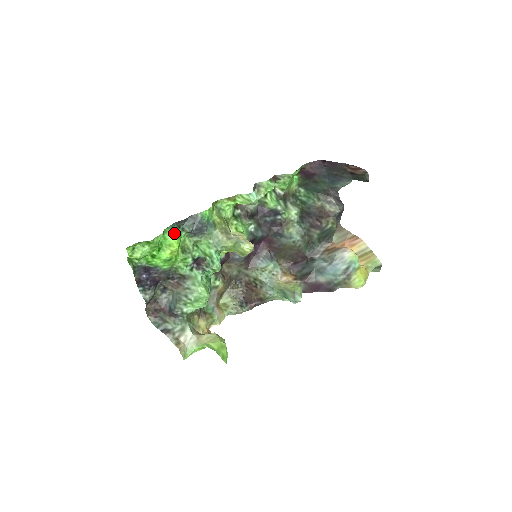
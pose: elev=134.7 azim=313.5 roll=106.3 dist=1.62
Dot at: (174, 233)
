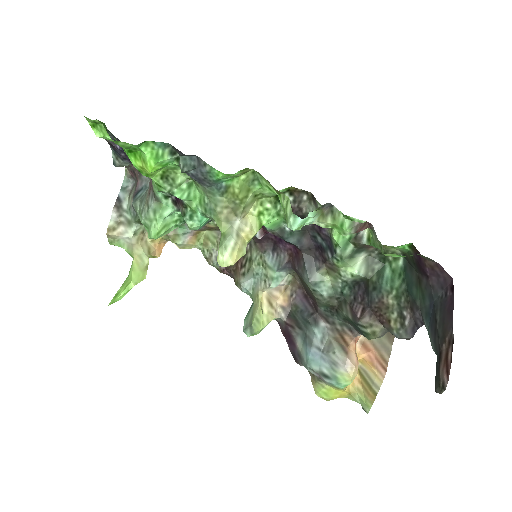
Dot at: (158, 155)
